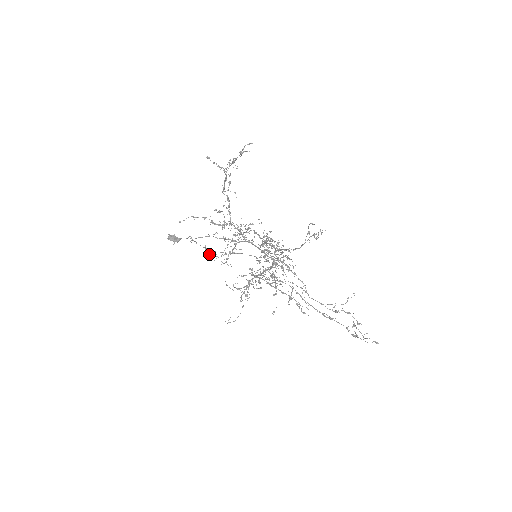
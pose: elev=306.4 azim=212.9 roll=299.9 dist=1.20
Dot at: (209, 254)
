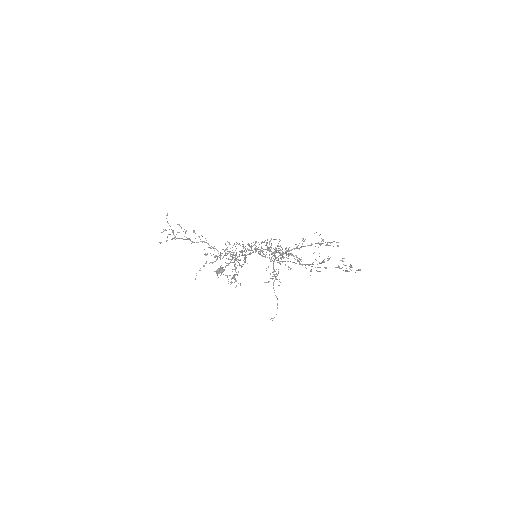
Dot at: occluded
